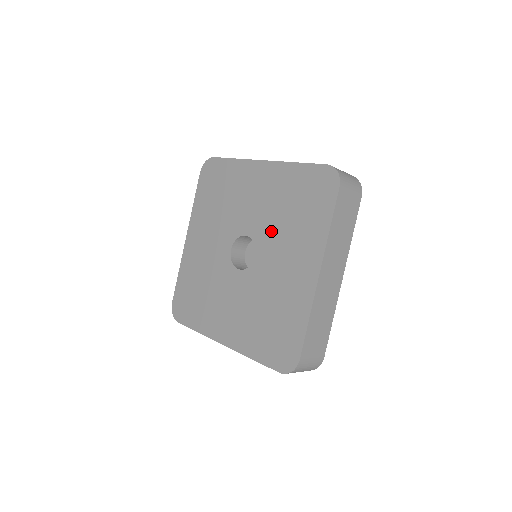
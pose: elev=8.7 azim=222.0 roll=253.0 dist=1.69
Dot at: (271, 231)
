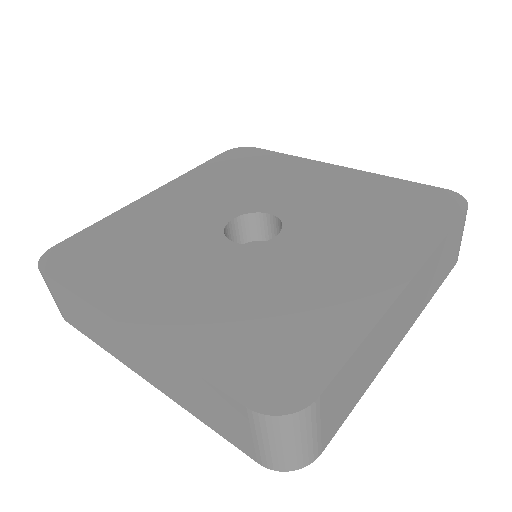
Dot at: (323, 219)
